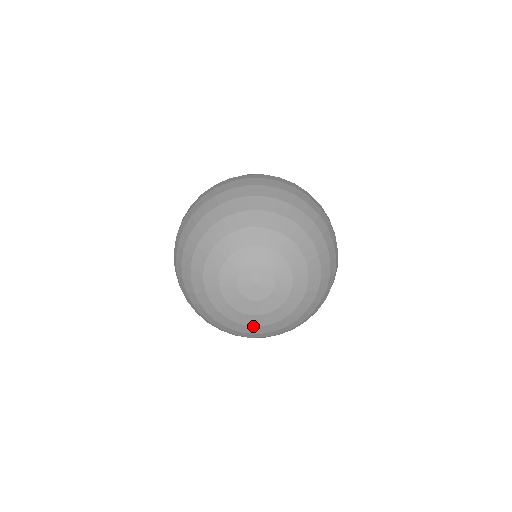
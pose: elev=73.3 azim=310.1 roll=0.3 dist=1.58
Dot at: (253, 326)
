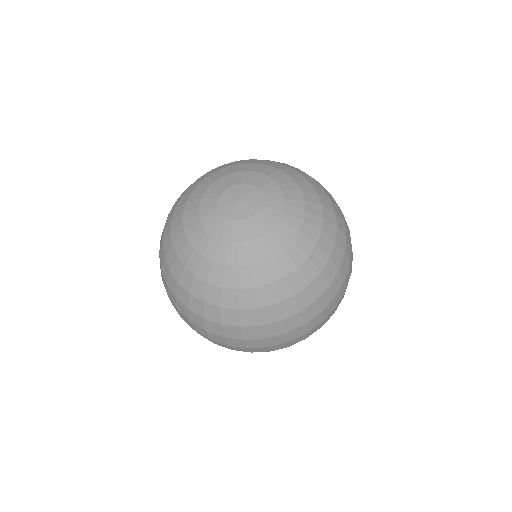
Dot at: (204, 257)
